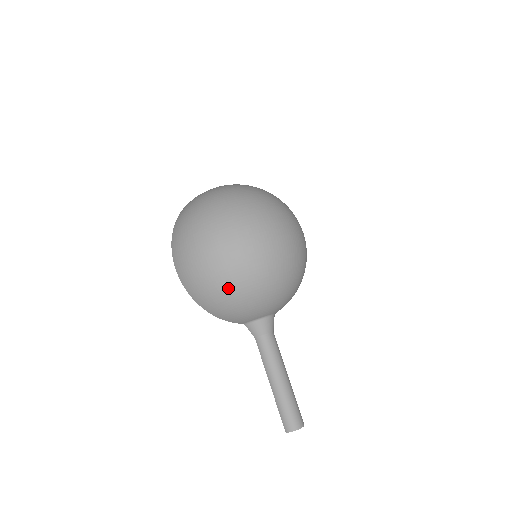
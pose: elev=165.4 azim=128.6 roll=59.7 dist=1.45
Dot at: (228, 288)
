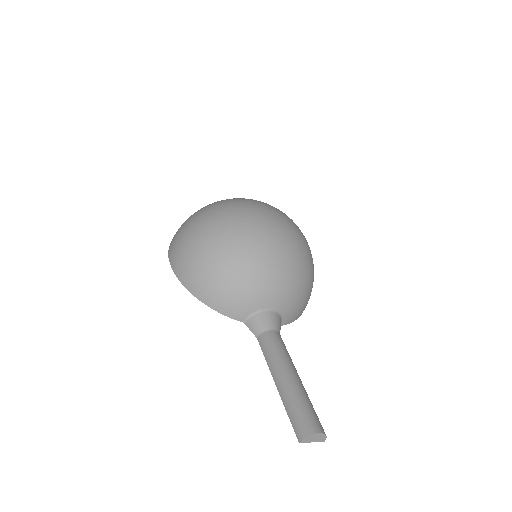
Dot at: (219, 257)
